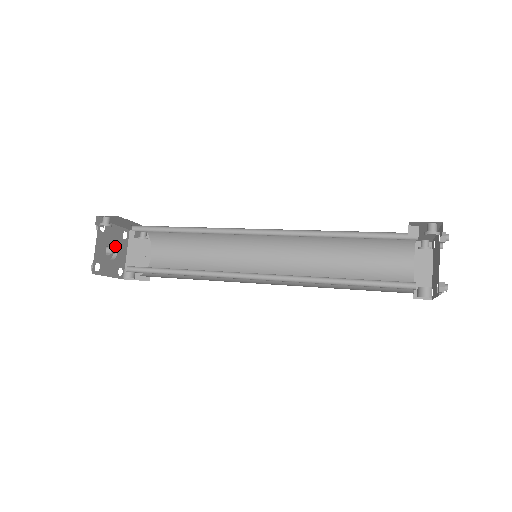
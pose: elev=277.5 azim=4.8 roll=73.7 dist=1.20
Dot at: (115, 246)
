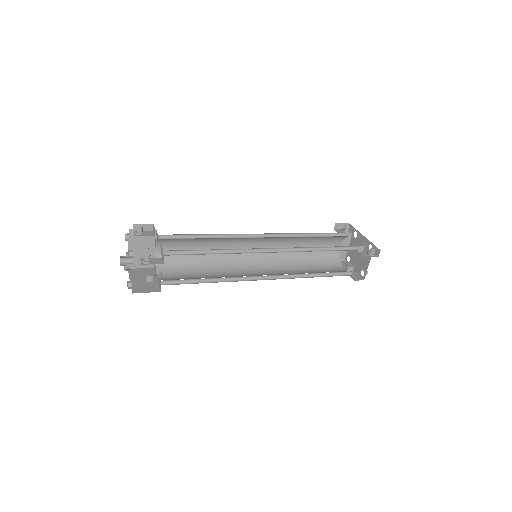
Dot at: (127, 253)
